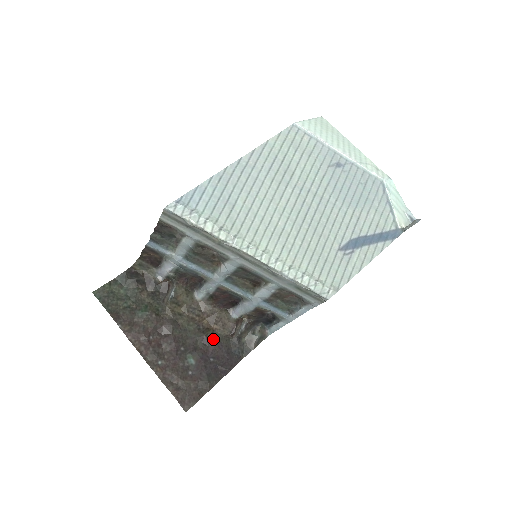
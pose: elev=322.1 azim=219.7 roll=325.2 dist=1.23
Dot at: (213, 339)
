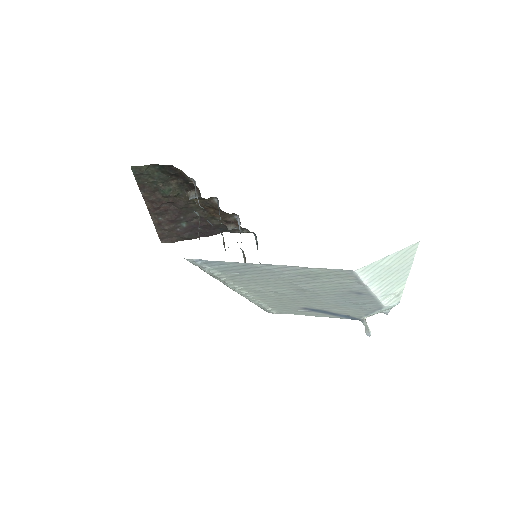
Dot at: (209, 220)
